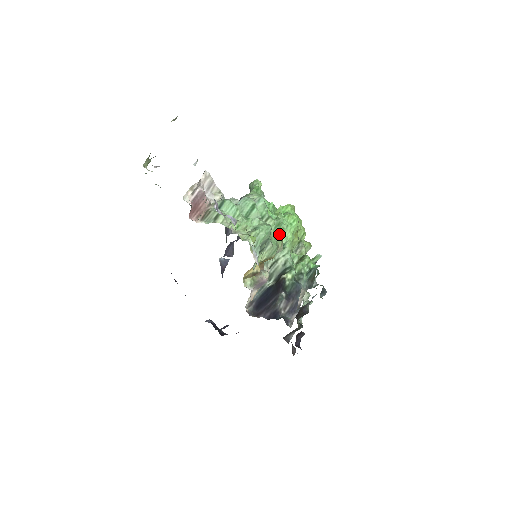
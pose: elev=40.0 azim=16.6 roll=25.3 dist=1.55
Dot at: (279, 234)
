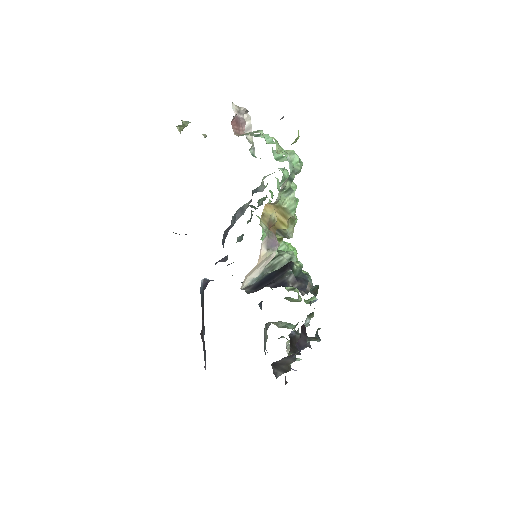
Dot at: occluded
